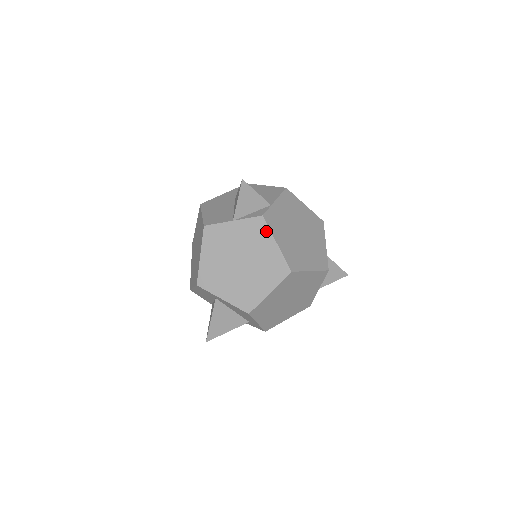
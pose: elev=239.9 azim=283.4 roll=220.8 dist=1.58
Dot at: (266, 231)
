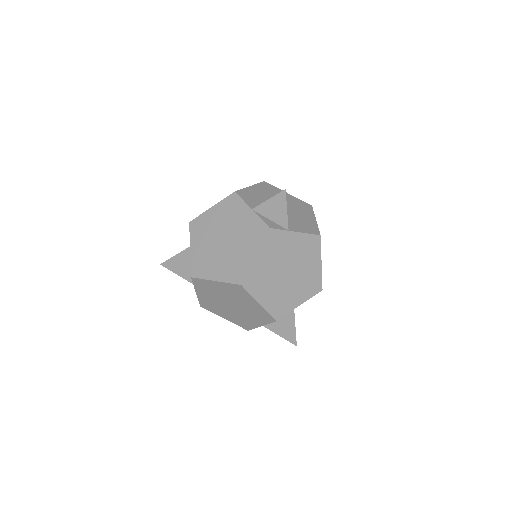
Dot at: (260, 240)
